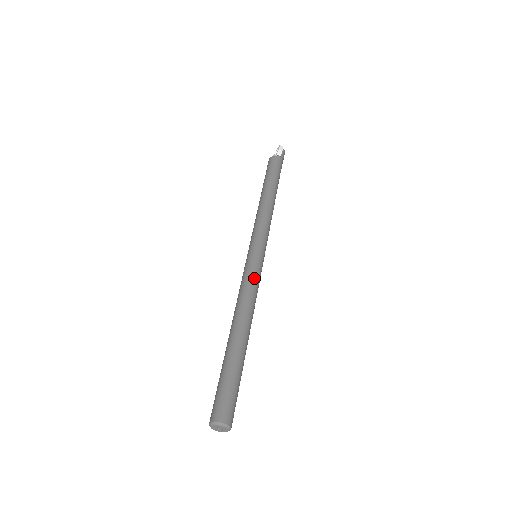
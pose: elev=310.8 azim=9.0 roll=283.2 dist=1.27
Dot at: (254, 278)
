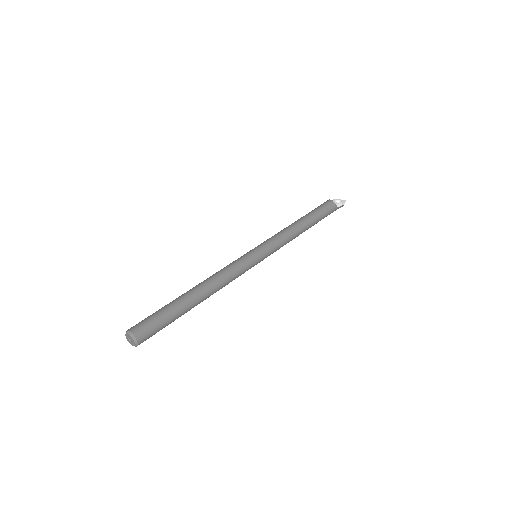
Dot at: (241, 271)
